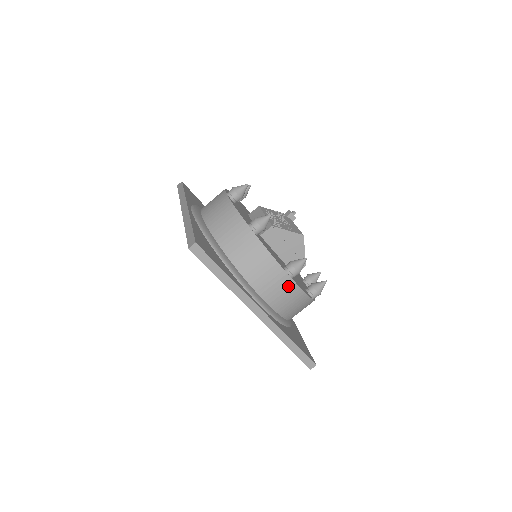
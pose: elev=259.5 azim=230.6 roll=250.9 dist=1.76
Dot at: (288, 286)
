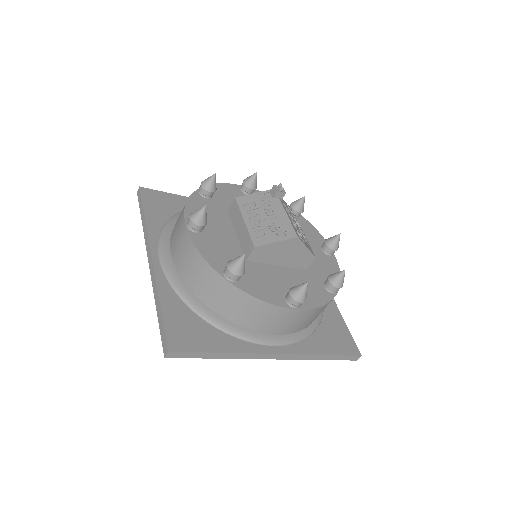
Dot at: (298, 315)
